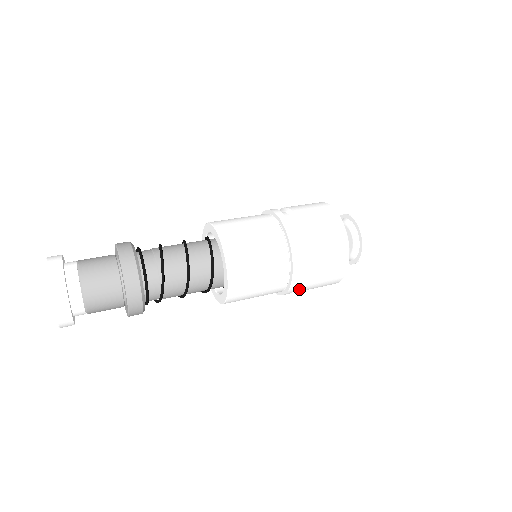
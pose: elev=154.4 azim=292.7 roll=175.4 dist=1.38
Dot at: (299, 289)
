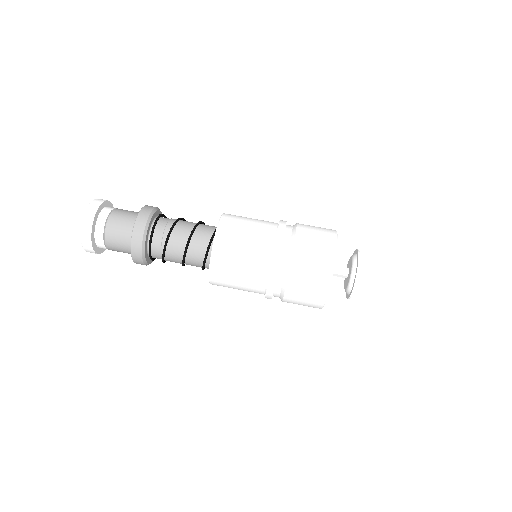
Dot at: occluded
